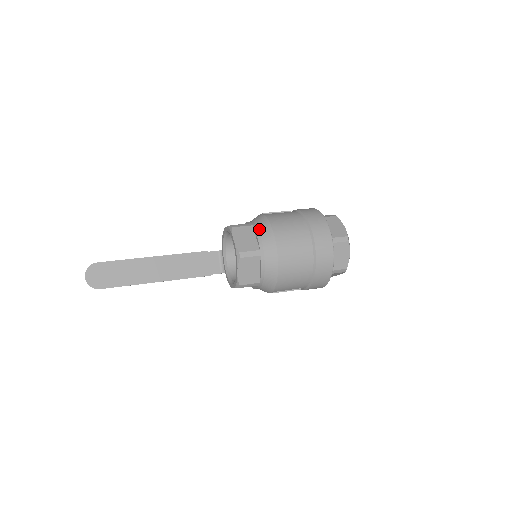
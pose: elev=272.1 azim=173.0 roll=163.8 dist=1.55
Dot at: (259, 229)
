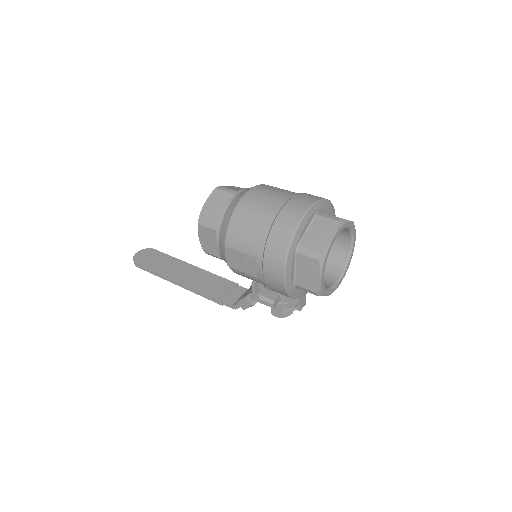
Dot at: occluded
